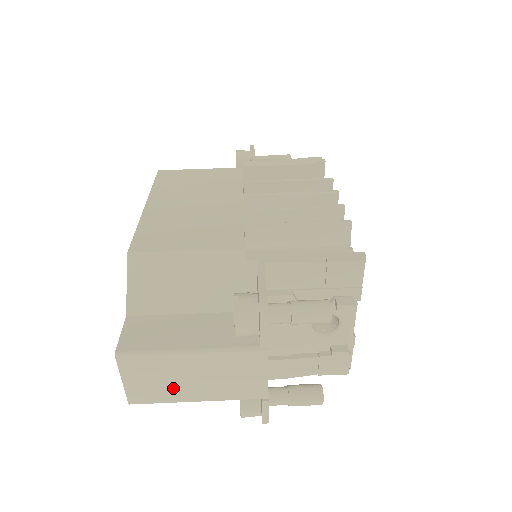
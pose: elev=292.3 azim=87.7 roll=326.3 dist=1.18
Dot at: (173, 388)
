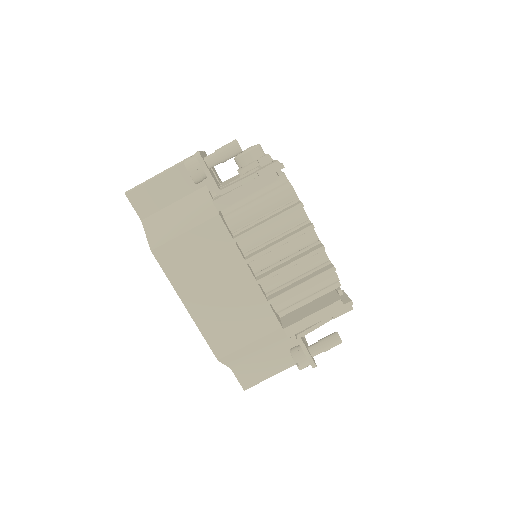
Dot at: occluded
